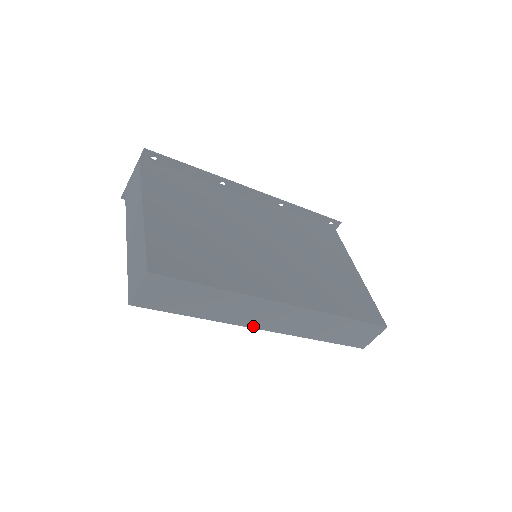
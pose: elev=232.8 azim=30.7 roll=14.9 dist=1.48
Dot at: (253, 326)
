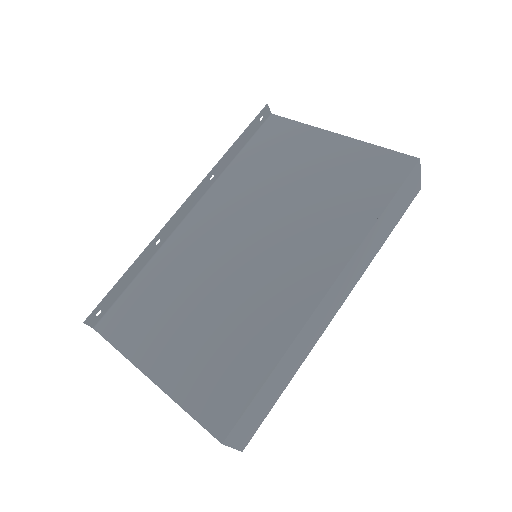
Dot at: (329, 322)
